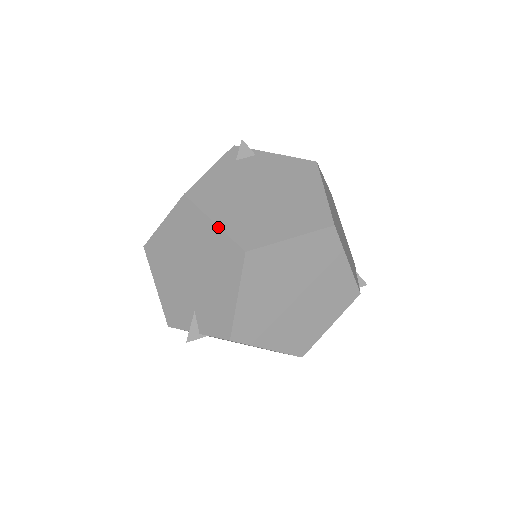
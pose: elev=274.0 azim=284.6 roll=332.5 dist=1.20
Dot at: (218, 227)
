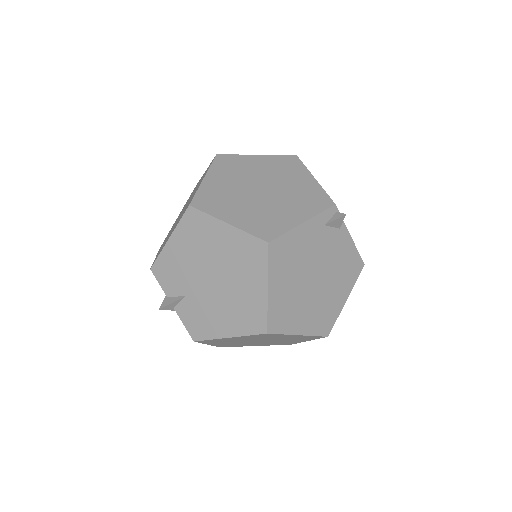
Dot at: (267, 297)
